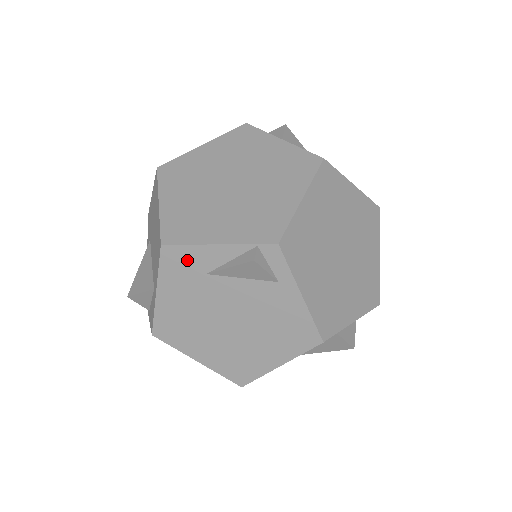
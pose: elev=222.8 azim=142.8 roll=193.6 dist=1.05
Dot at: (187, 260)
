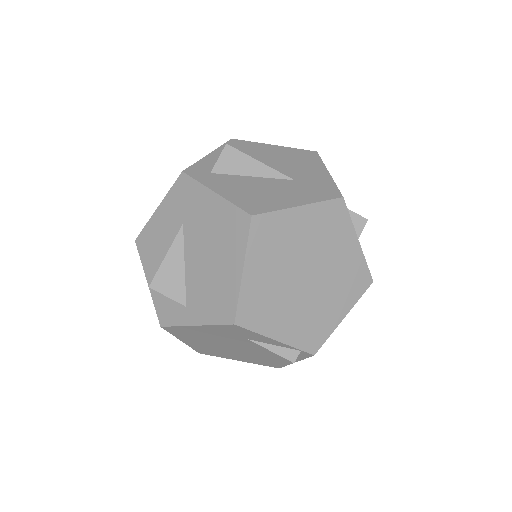
Dot at: (244, 333)
